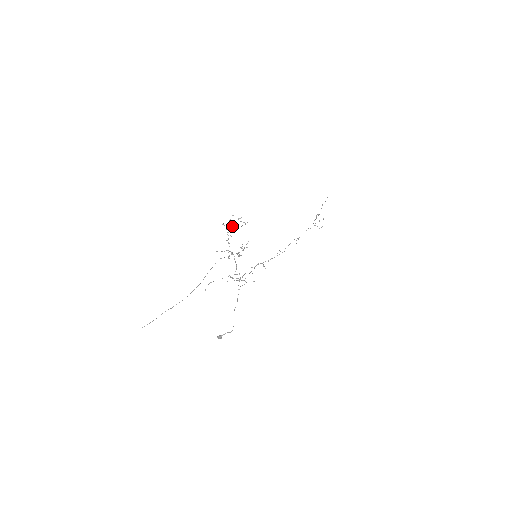
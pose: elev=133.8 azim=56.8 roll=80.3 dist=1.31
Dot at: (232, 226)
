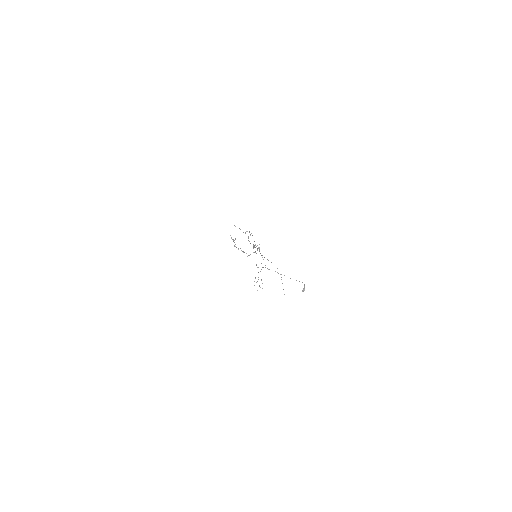
Dot at: occluded
